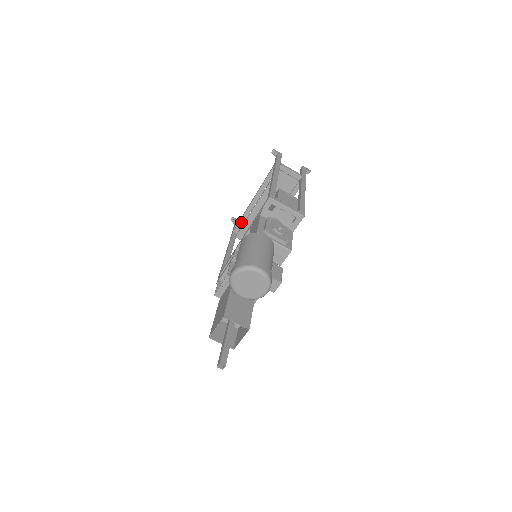
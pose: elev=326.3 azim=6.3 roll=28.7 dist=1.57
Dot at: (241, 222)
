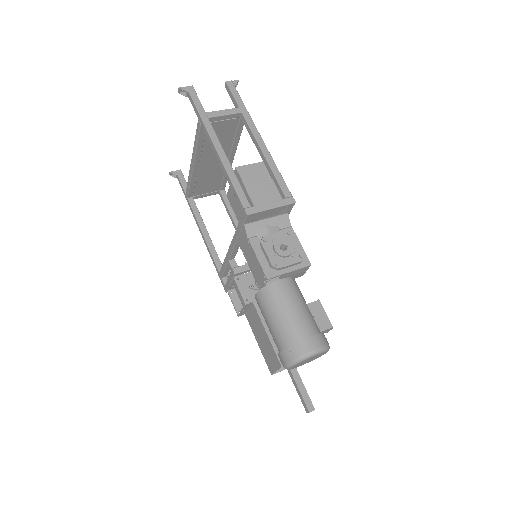
Dot at: (191, 187)
